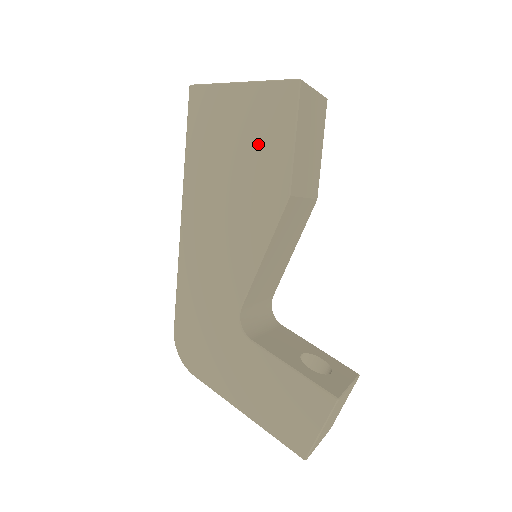
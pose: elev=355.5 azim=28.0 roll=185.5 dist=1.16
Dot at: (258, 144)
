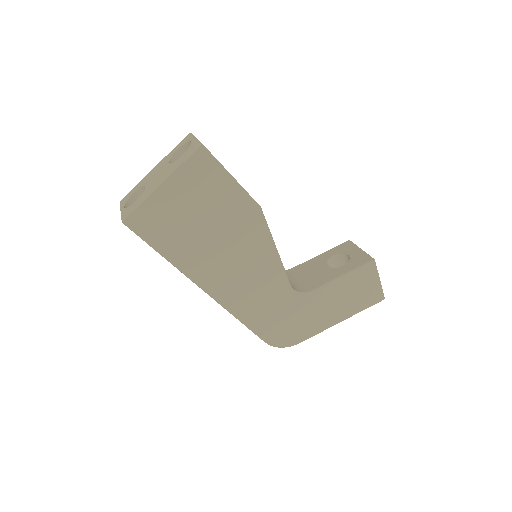
Dot at: (213, 203)
